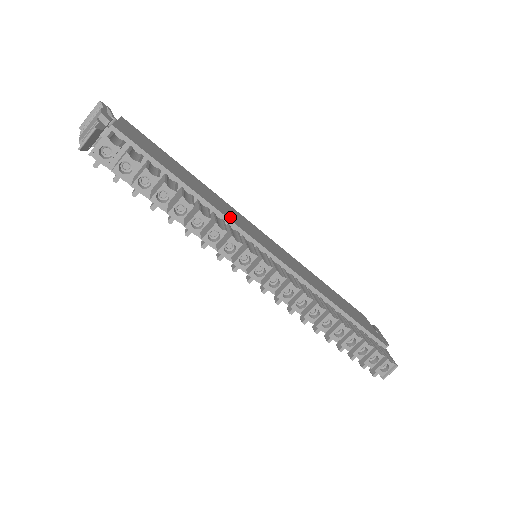
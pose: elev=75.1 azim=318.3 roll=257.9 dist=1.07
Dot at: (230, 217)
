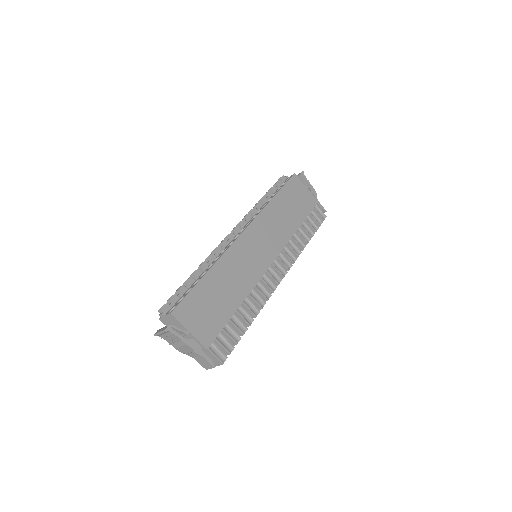
Dot at: (251, 280)
